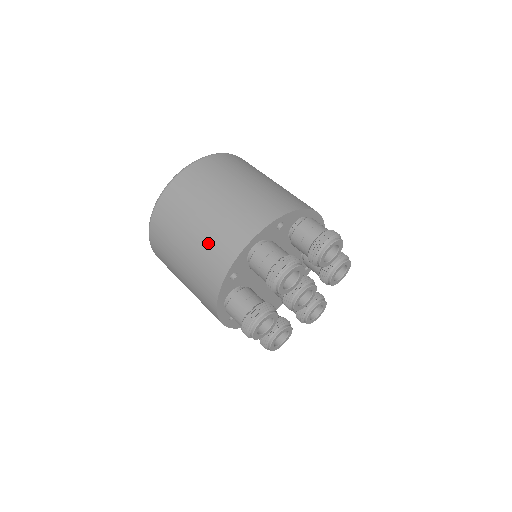
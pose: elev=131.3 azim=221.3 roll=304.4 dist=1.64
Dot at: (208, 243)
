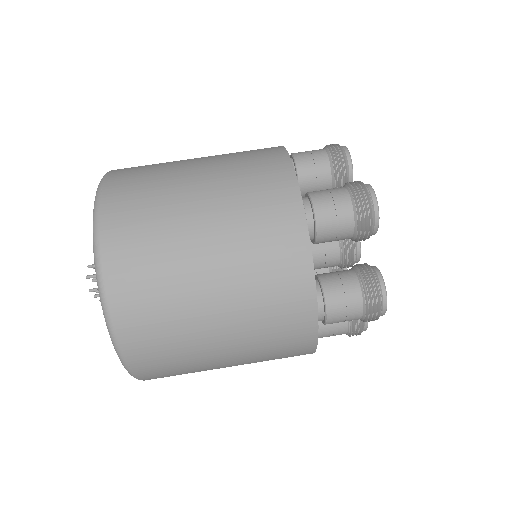
Dot at: (250, 256)
